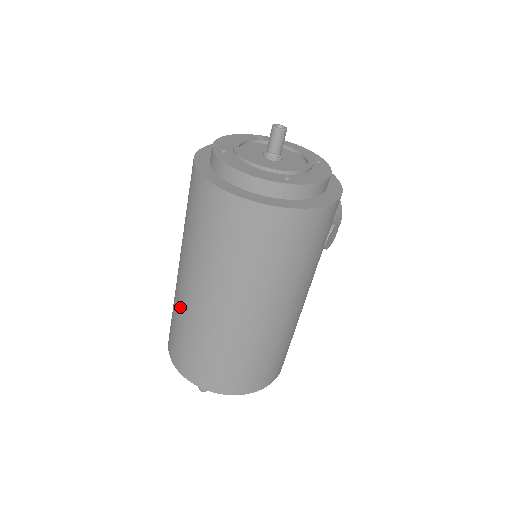
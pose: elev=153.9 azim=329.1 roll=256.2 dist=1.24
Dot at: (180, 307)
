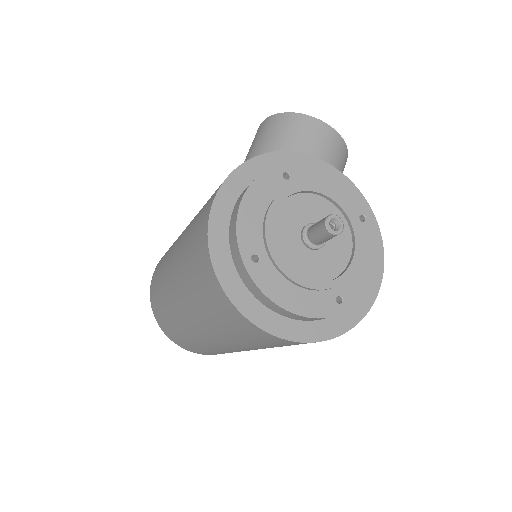
Dot at: (179, 325)
